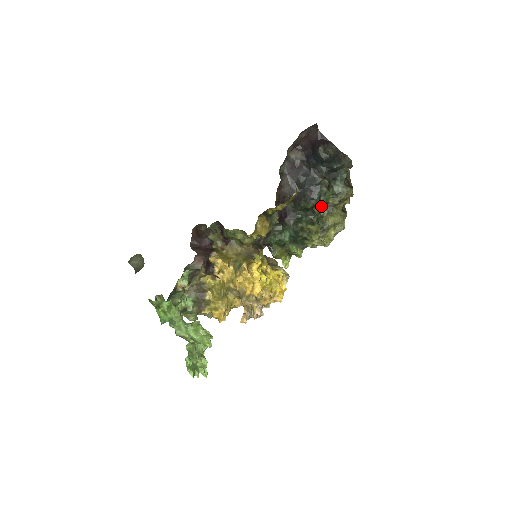
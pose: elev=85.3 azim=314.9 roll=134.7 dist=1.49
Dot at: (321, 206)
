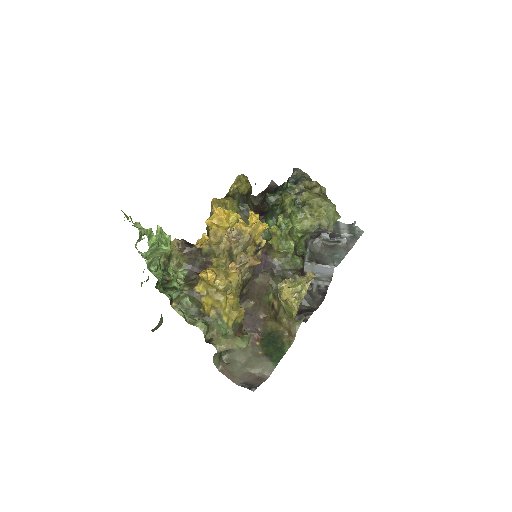
Dot at: (291, 195)
